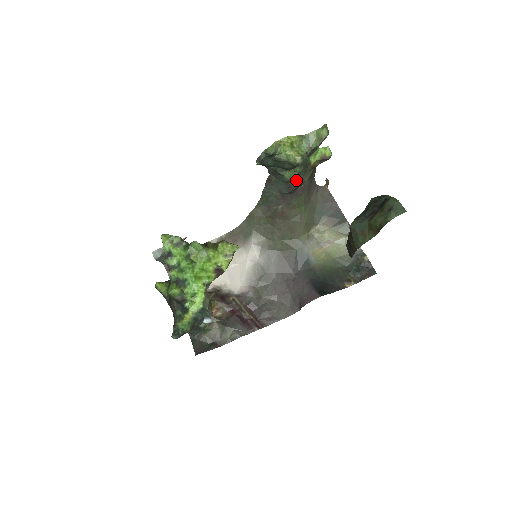
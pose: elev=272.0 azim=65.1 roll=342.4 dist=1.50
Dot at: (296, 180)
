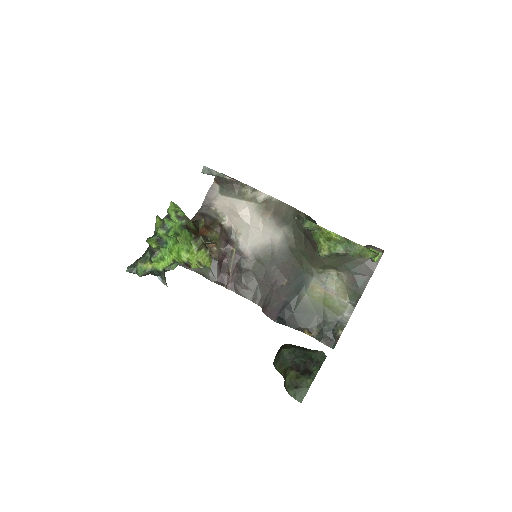
Dot at: occluded
